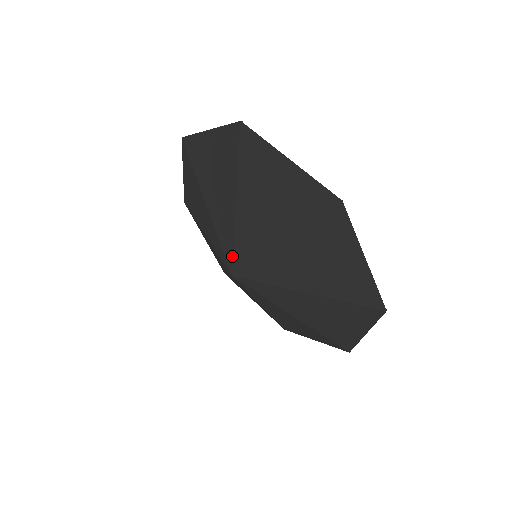
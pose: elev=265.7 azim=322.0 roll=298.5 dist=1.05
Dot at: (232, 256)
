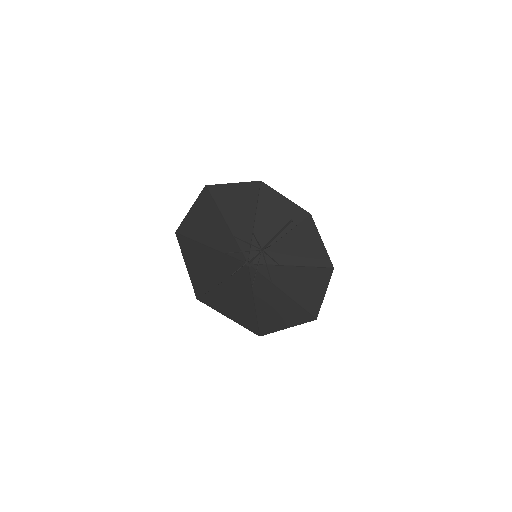
Dot at: (241, 268)
